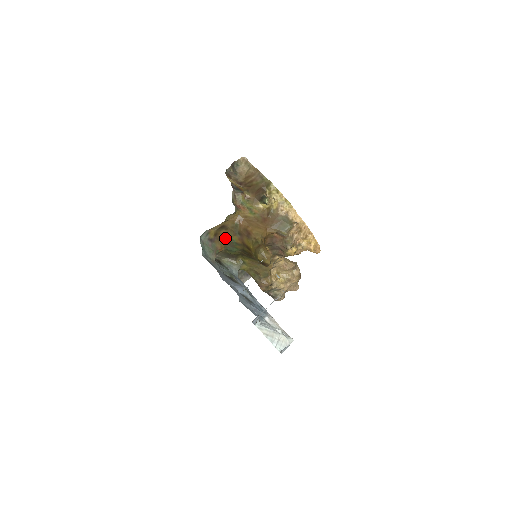
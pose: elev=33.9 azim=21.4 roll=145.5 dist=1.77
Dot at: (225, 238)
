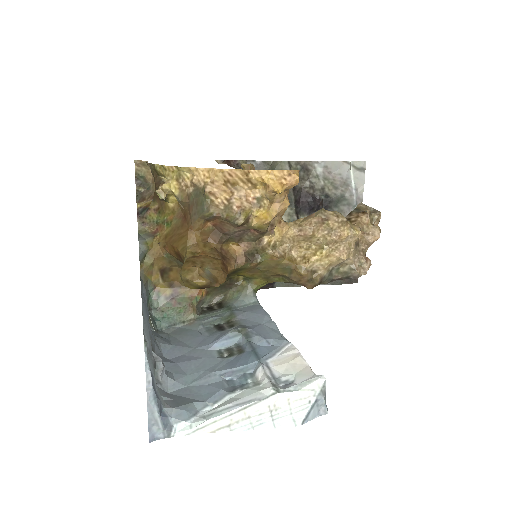
Dot at: occluded
